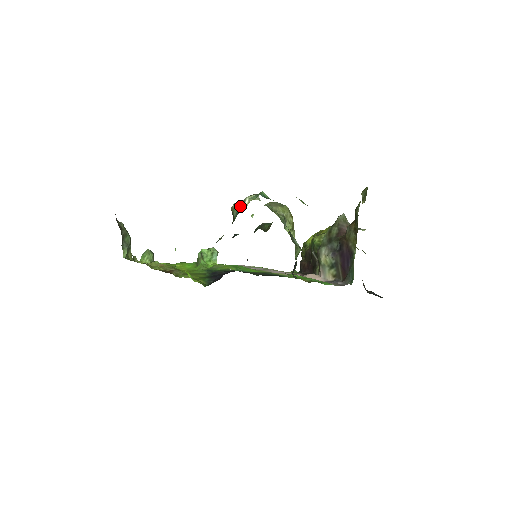
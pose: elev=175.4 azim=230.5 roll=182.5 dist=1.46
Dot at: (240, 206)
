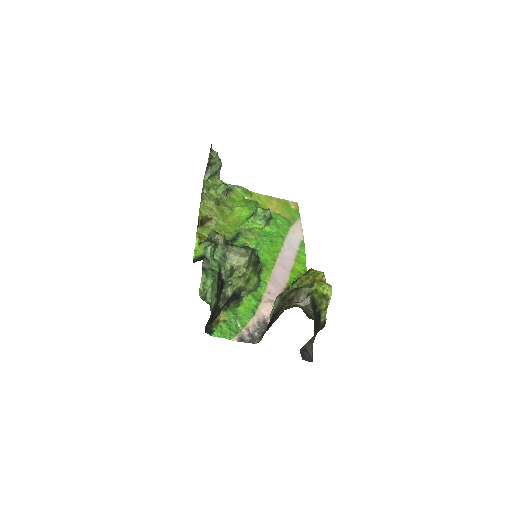
Dot at: (213, 236)
